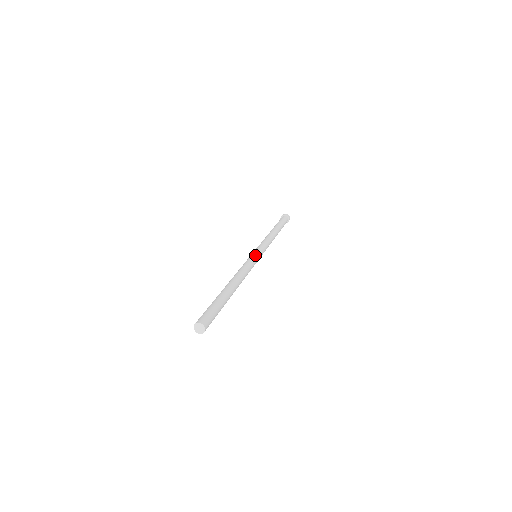
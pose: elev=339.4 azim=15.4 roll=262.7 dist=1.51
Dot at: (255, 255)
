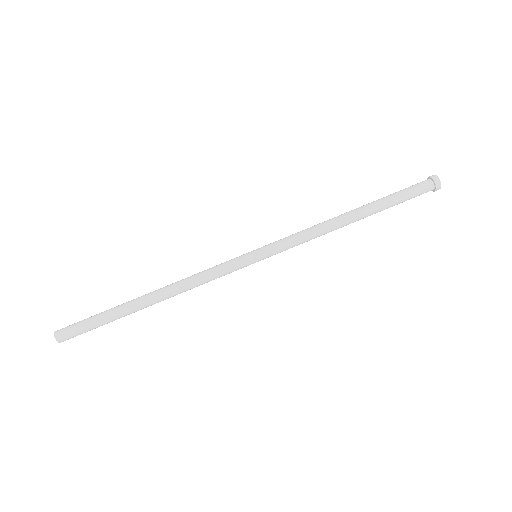
Dot at: (246, 265)
